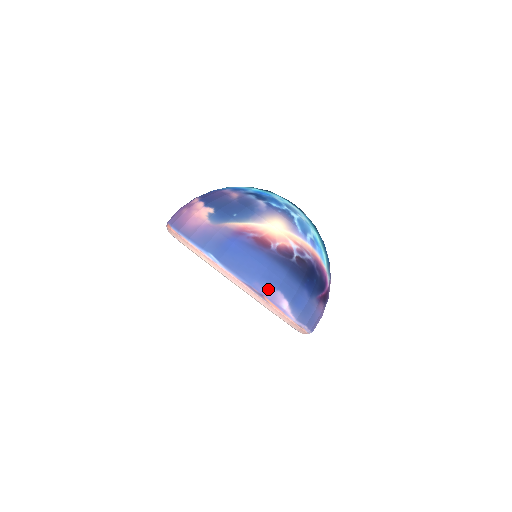
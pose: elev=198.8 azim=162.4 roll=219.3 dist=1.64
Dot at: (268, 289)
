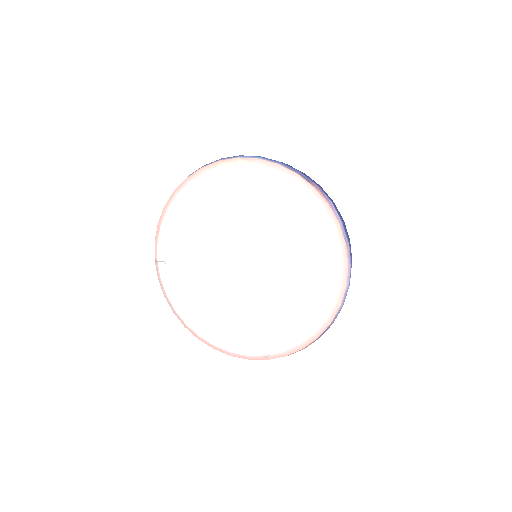
Dot at: (312, 181)
